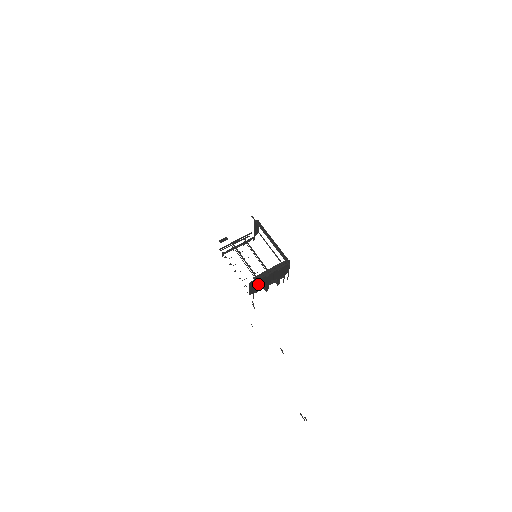
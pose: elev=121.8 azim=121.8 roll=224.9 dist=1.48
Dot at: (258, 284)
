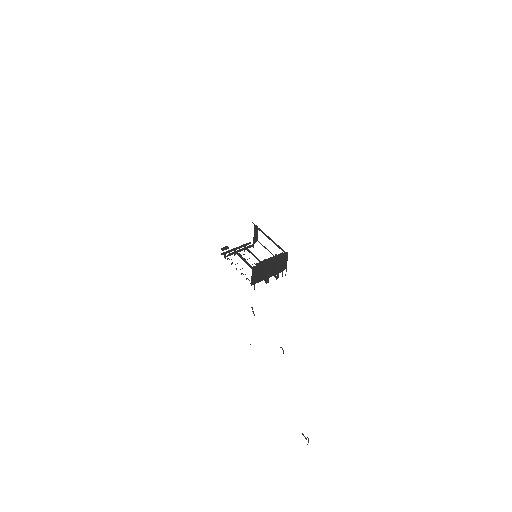
Dot at: (259, 275)
